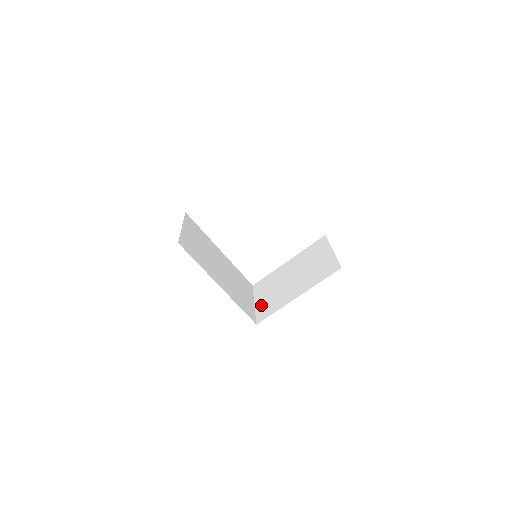
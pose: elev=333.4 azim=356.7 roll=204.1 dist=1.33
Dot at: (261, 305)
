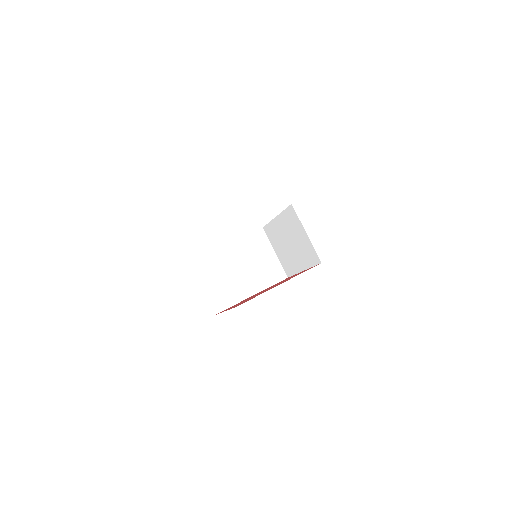
Dot at: (281, 259)
